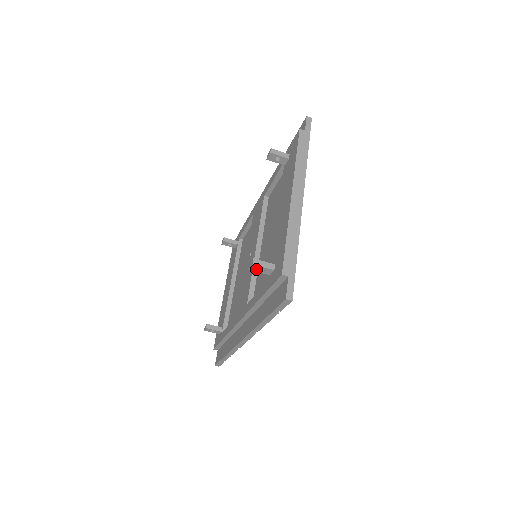
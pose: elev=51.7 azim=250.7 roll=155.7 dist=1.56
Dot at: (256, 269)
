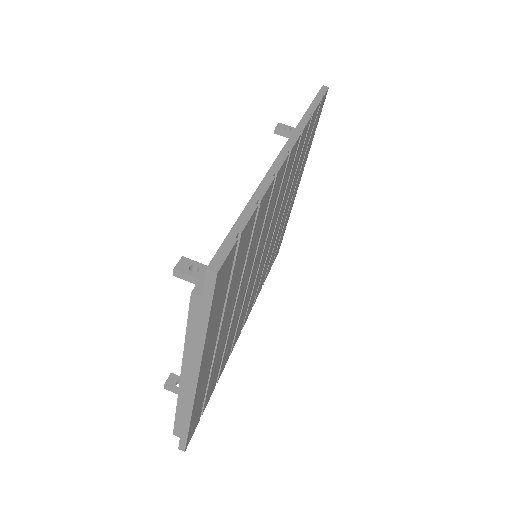
Dot at: (282, 128)
